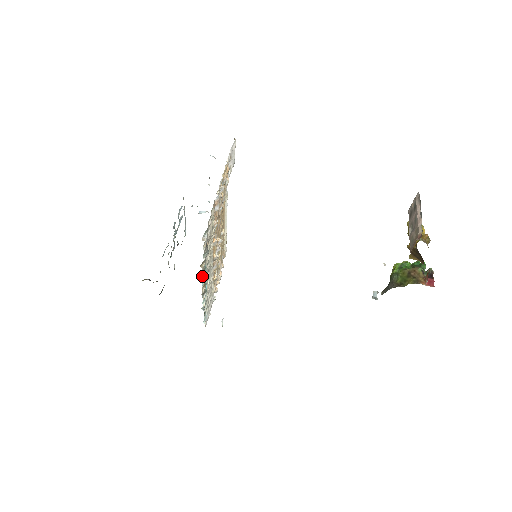
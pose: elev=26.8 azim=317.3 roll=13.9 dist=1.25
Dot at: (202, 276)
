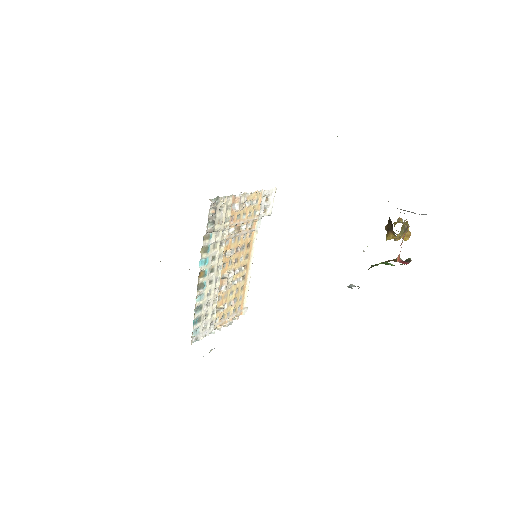
Dot at: (202, 254)
